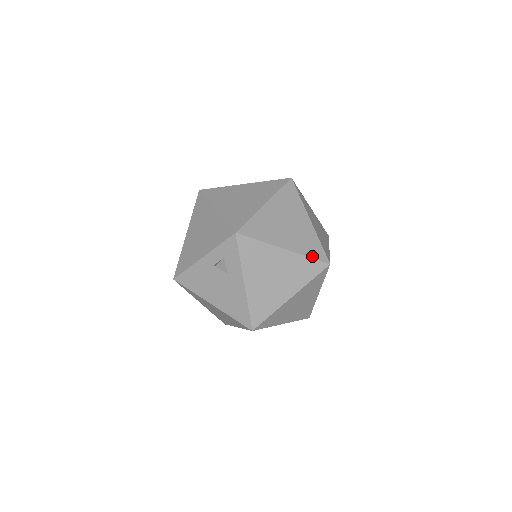
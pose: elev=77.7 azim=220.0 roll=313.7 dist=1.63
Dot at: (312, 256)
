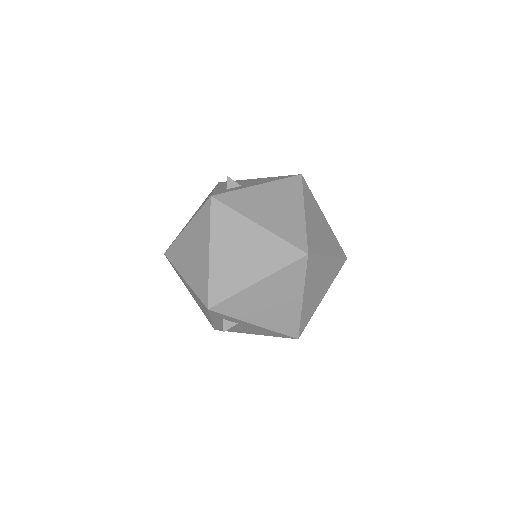
Dot at: (286, 264)
